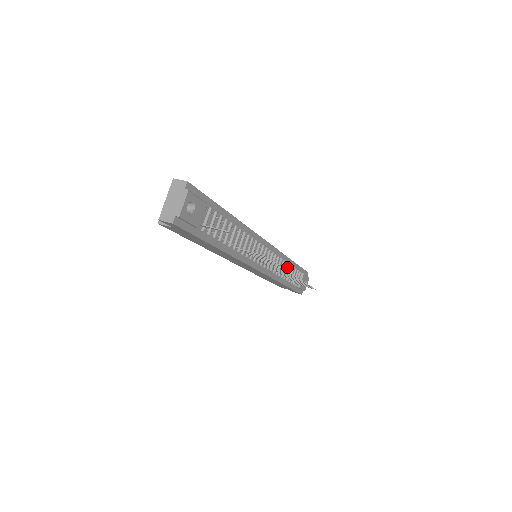
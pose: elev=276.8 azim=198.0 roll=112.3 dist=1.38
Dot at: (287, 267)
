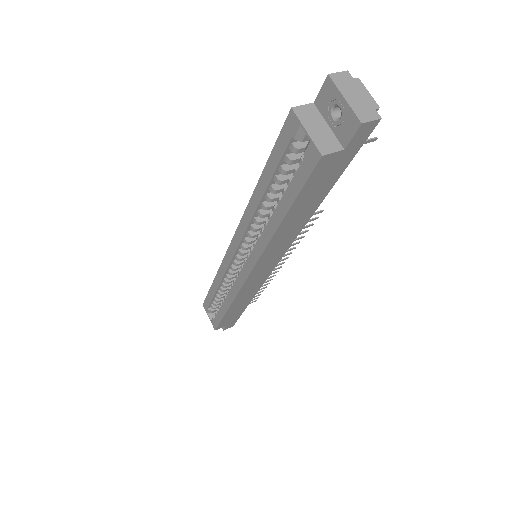
Dot at: occluded
